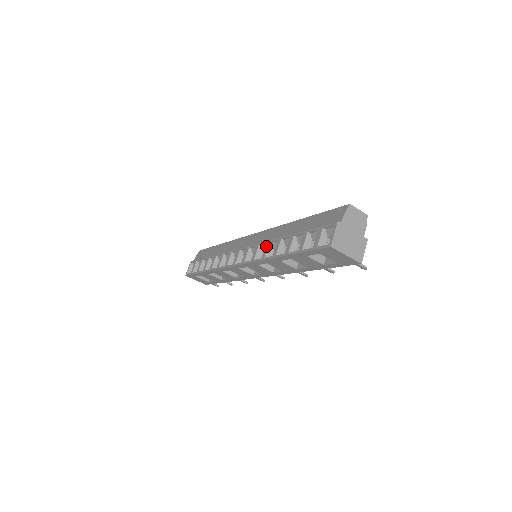
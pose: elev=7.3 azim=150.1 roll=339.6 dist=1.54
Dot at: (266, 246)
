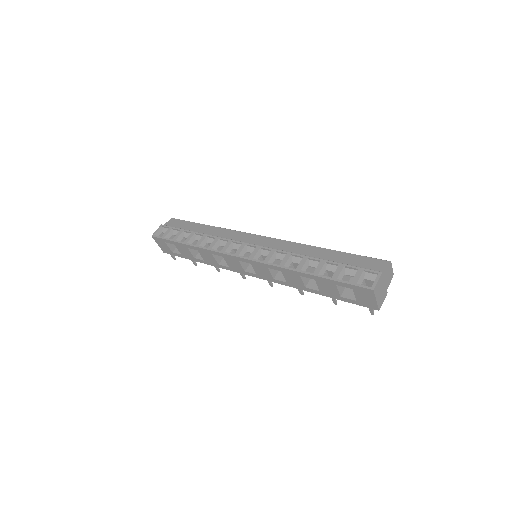
Dot at: (287, 256)
